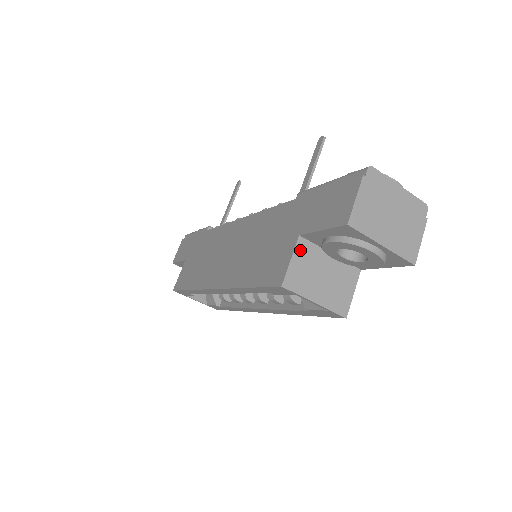
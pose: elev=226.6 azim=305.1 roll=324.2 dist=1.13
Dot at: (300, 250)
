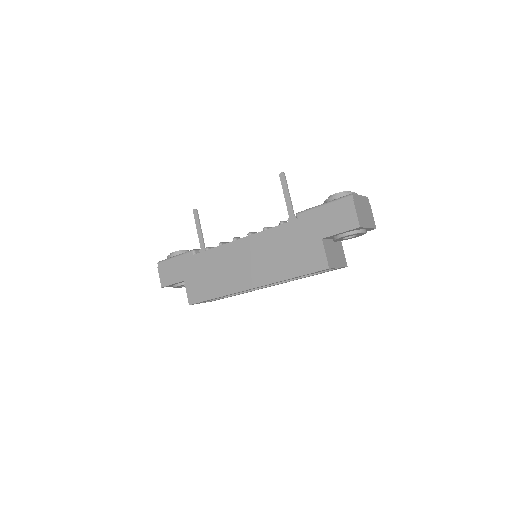
Dot at: (325, 246)
